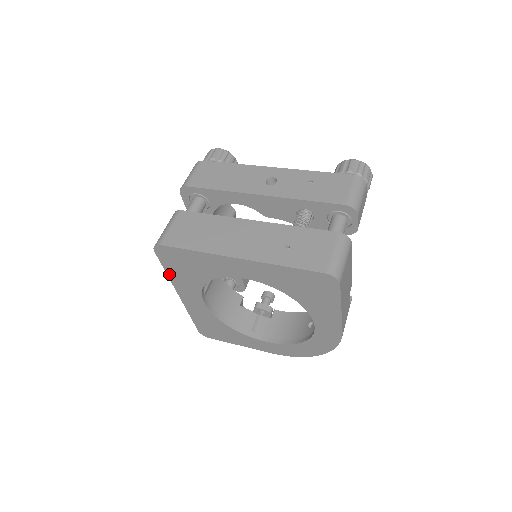
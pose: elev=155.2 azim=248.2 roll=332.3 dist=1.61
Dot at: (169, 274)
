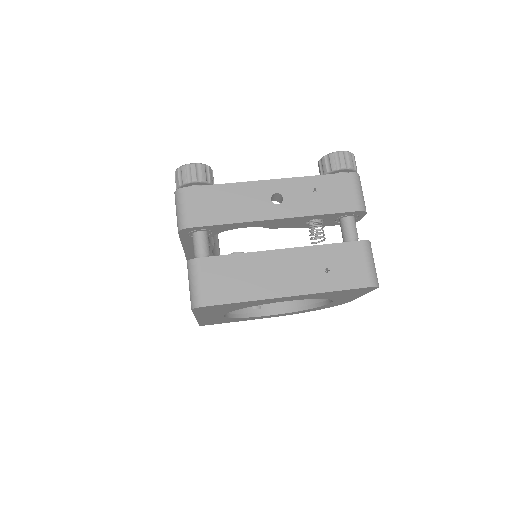
Dot at: (196, 314)
